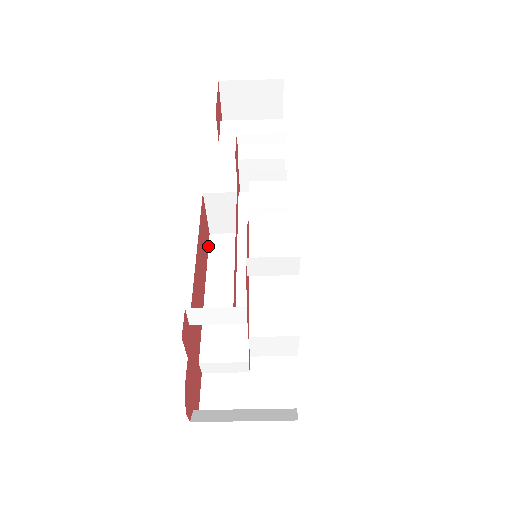
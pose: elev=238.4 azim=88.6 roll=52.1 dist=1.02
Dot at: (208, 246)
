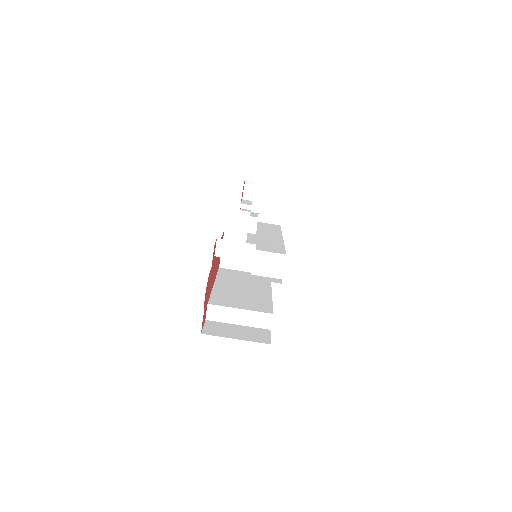
Dot at: (218, 271)
